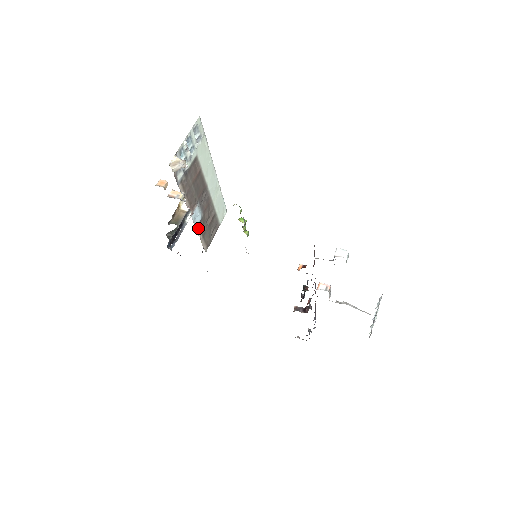
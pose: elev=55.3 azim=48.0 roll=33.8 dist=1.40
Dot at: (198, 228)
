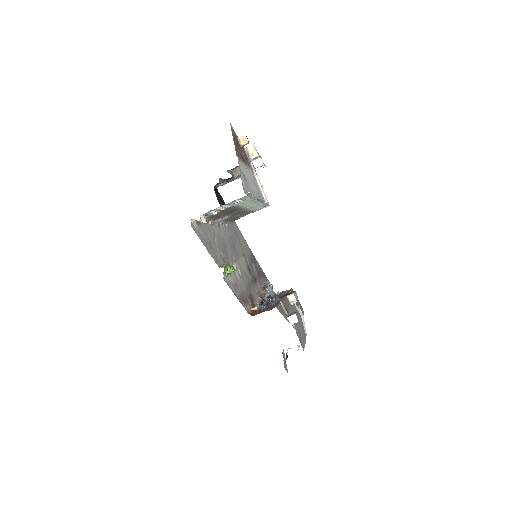
Dot at: (221, 221)
